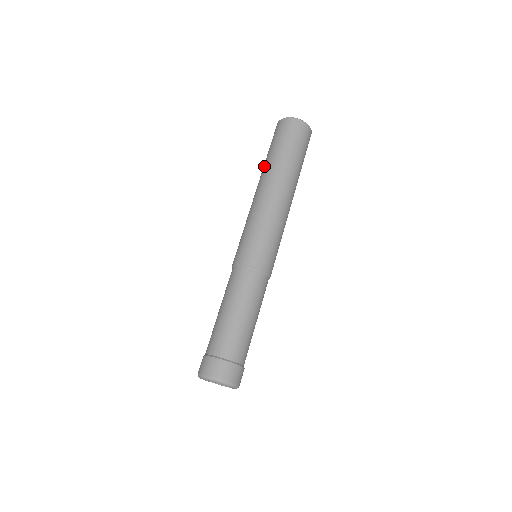
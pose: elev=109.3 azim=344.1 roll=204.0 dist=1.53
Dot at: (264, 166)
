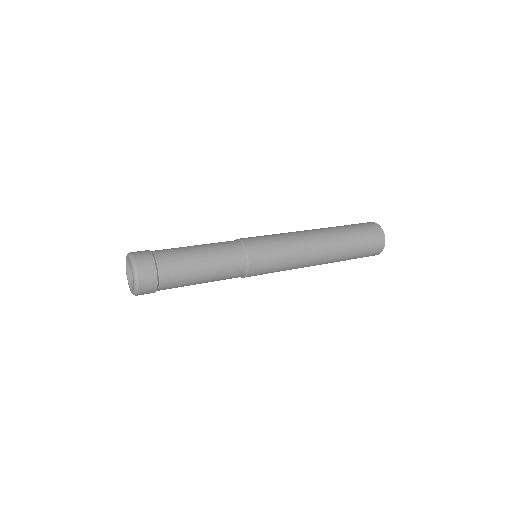
Dot at: occluded
